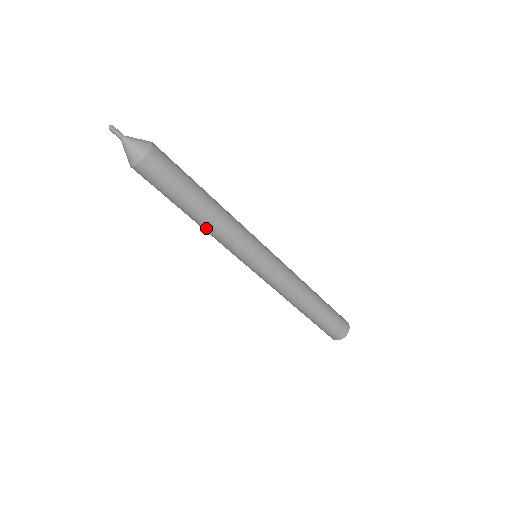
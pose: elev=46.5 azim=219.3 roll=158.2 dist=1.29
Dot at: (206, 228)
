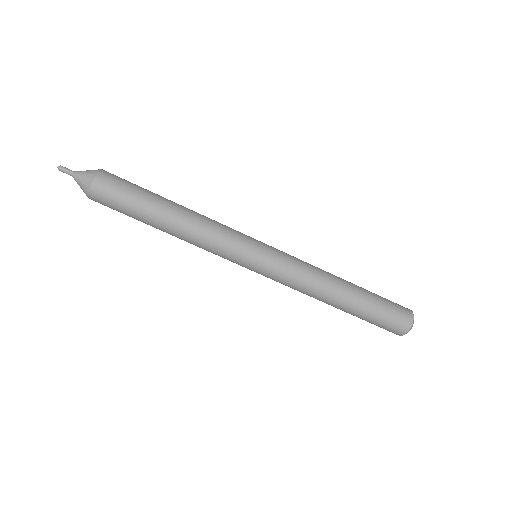
Dot at: occluded
